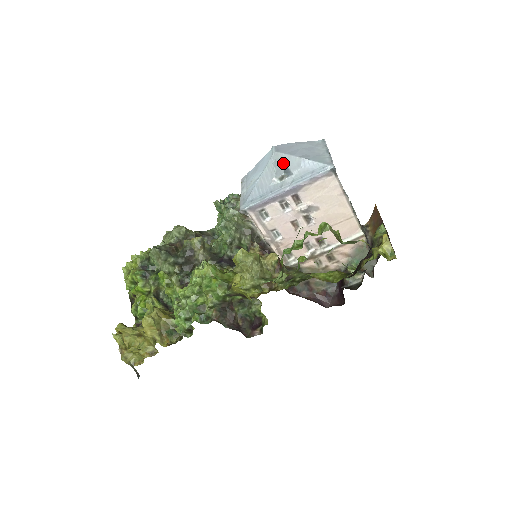
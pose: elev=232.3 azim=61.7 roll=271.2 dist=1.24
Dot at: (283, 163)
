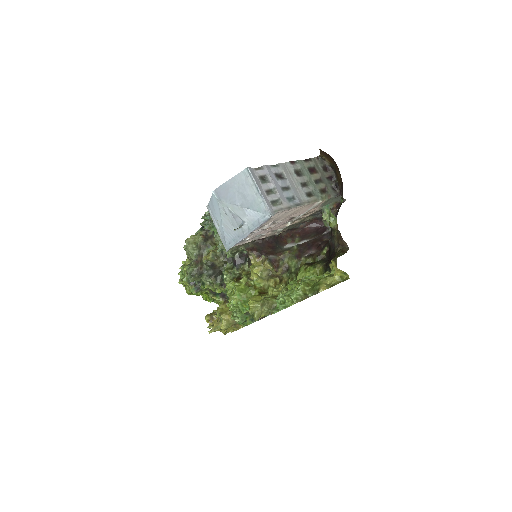
Dot at: (232, 213)
